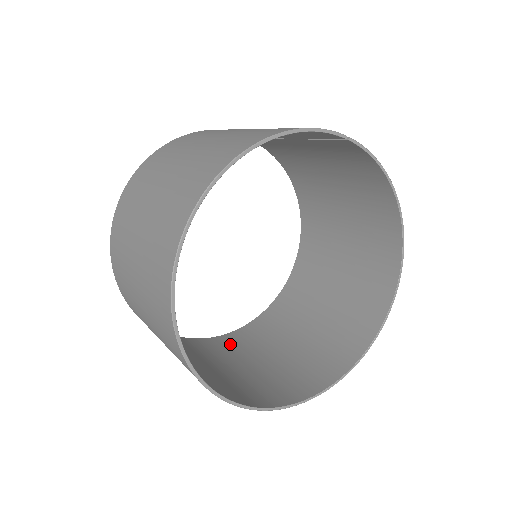
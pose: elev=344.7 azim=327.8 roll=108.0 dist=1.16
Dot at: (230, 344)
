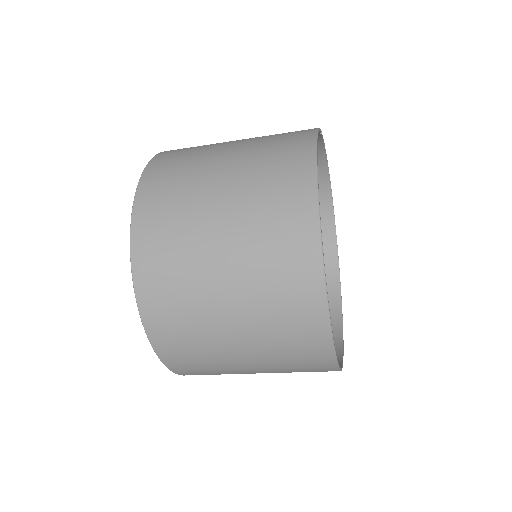
Dot at: occluded
